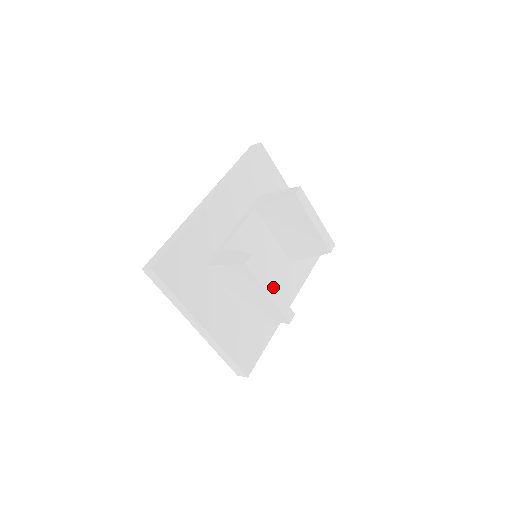
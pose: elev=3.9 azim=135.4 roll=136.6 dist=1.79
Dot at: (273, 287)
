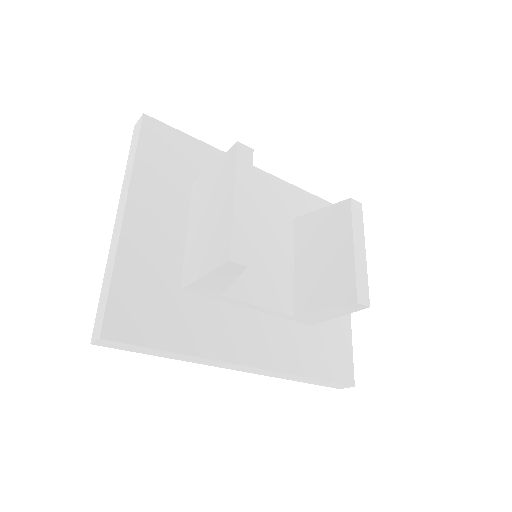
Dot at: (248, 203)
